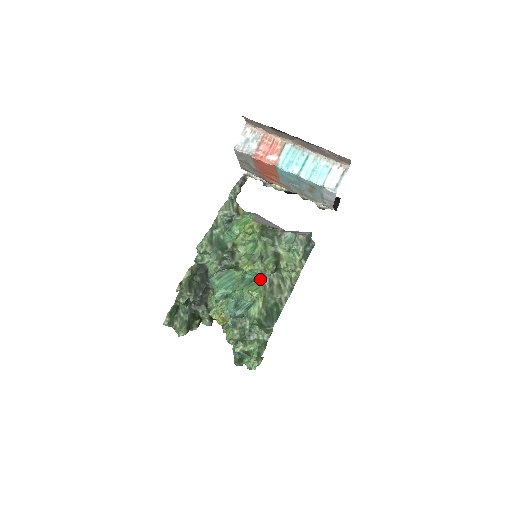
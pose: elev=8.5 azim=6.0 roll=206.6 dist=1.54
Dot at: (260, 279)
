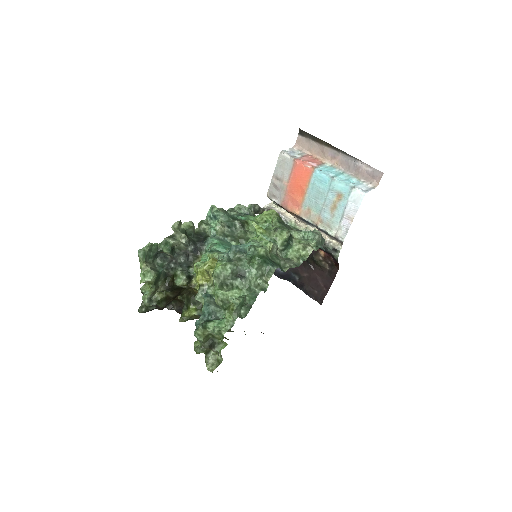
Dot at: occluded
